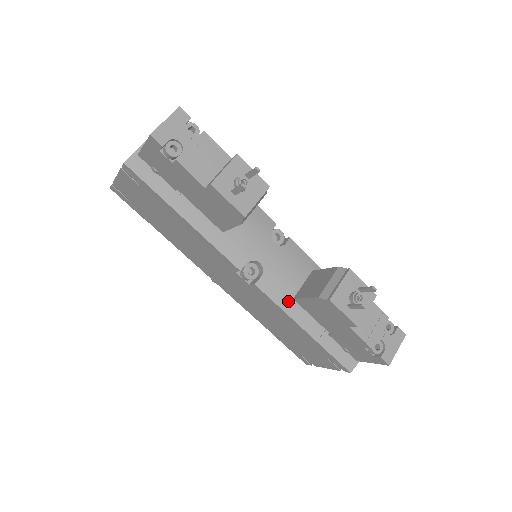
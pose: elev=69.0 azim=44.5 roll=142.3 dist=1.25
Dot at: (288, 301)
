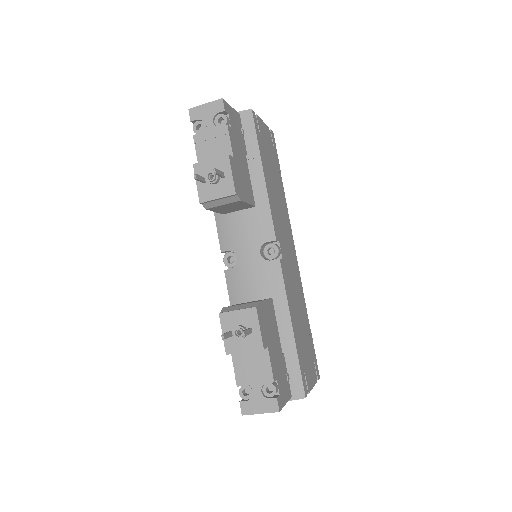
Dot at: (238, 303)
